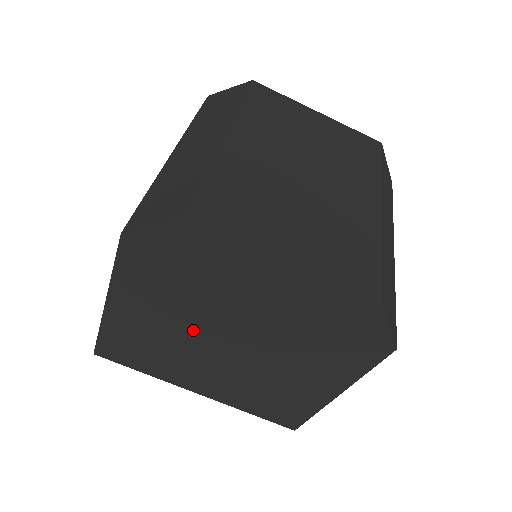
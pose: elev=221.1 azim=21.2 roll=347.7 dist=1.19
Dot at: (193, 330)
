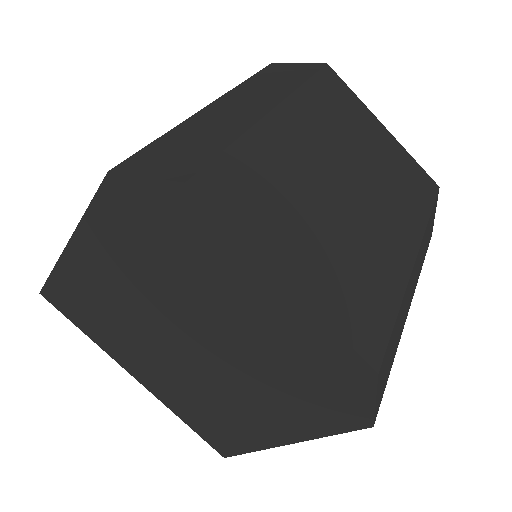
Dot at: (153, 312)
